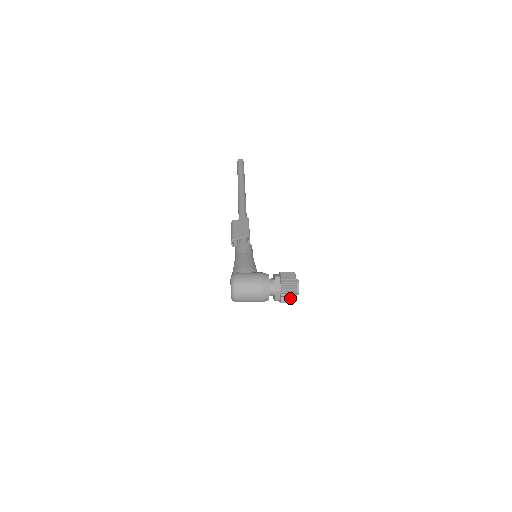
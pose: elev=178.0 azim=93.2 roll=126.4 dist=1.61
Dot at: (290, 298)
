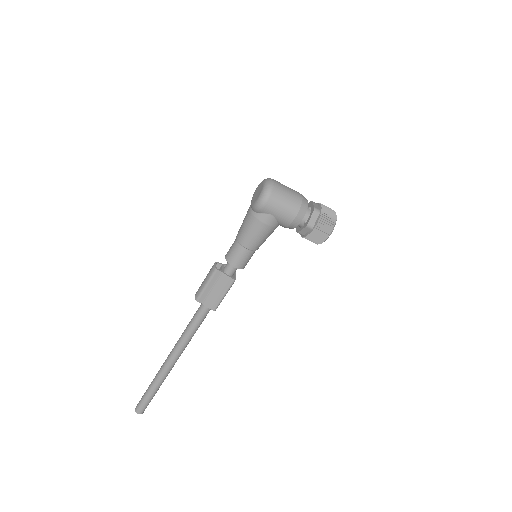
Dot at: (330, 211)
